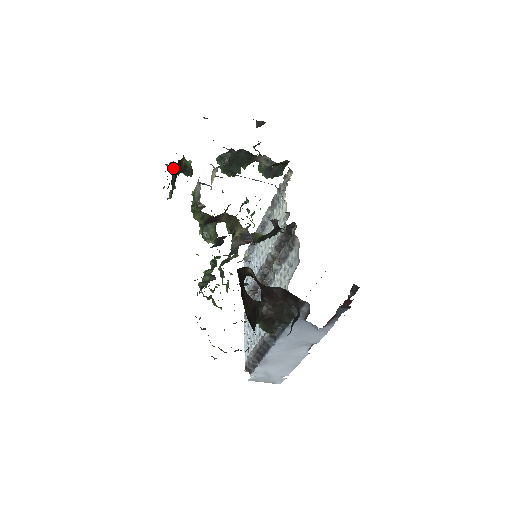
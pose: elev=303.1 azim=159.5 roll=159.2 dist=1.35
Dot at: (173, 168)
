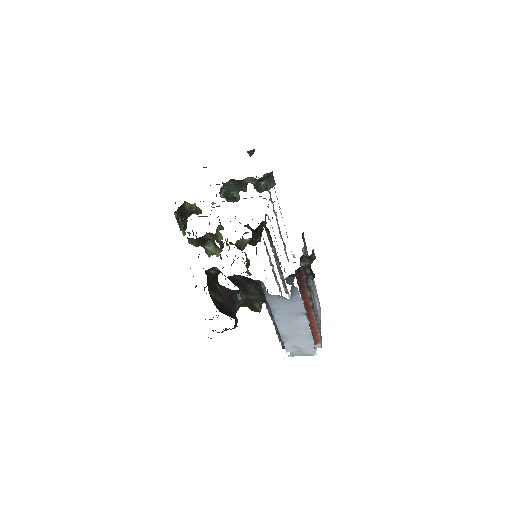
Dot at: (175, 214)
